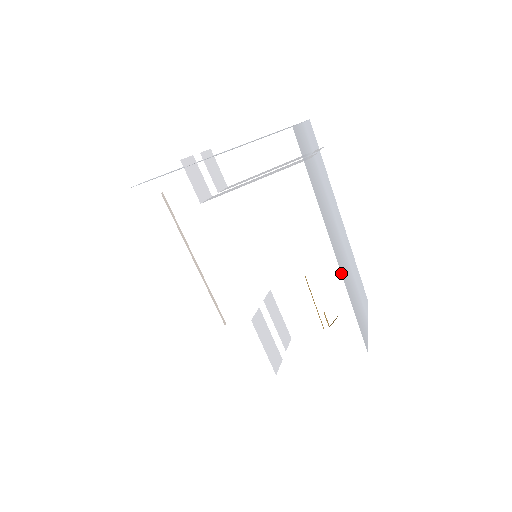
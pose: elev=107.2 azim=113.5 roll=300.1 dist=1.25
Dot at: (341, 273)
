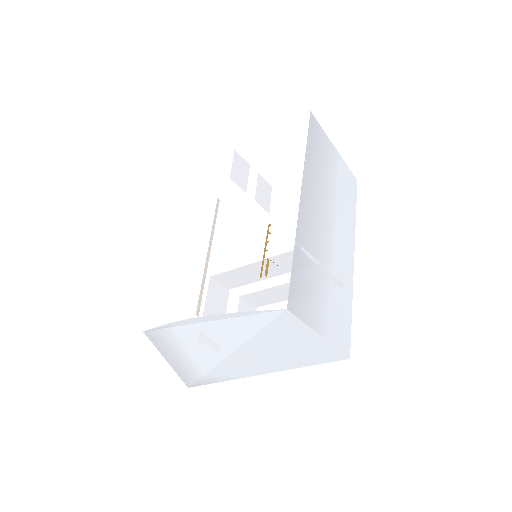
Dot at: (298, 219)
